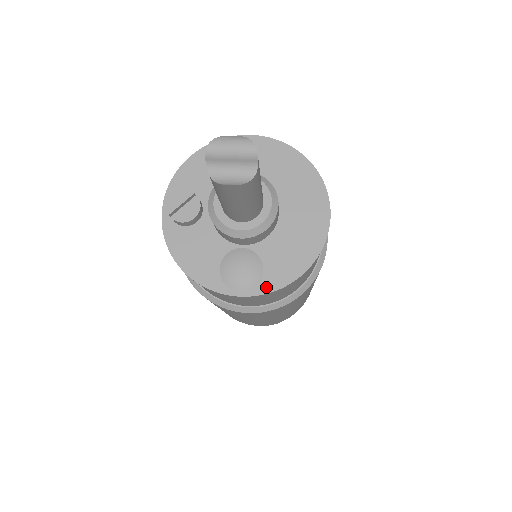
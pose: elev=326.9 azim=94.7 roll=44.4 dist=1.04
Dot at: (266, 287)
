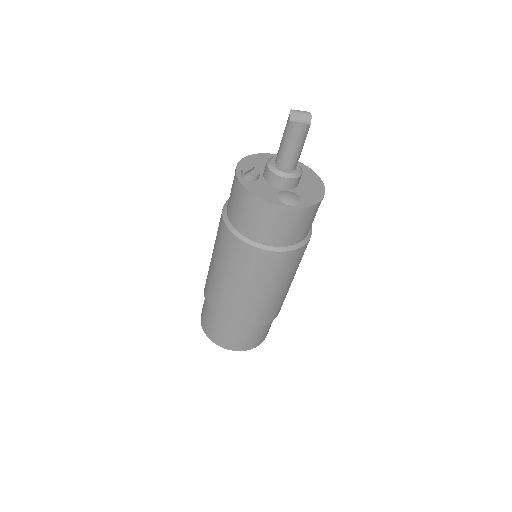
Dot at: (305, 205)
